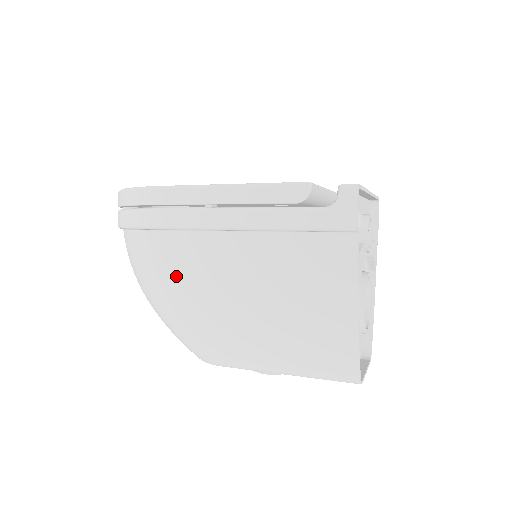
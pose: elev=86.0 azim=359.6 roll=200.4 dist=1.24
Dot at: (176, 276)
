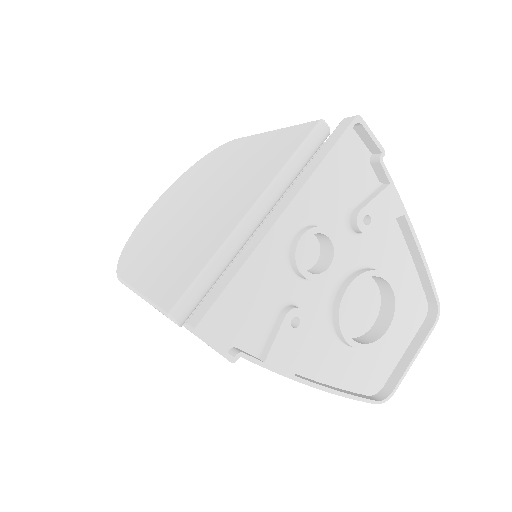
Dot at: occluded
